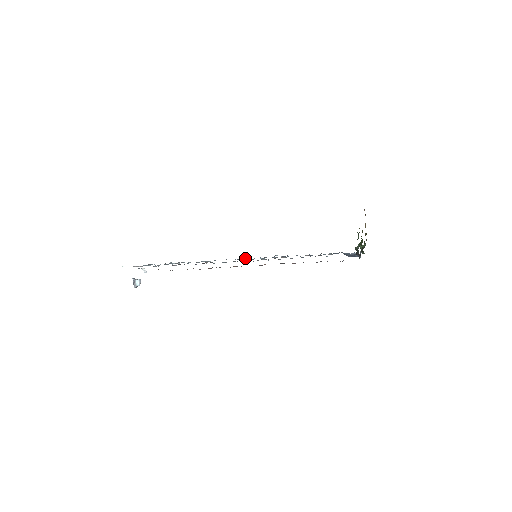
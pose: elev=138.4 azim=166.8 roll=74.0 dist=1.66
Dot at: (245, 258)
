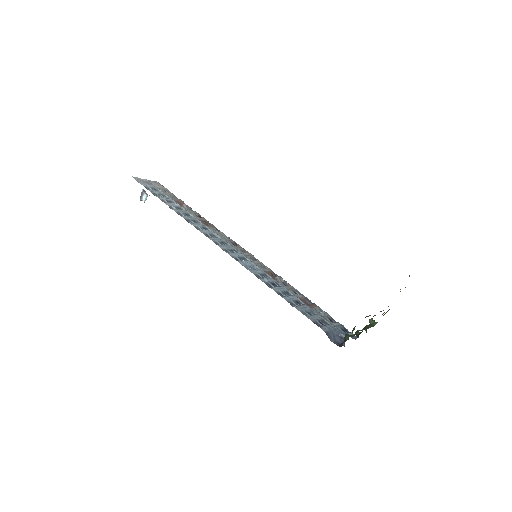
Dot at: (238, 256)
